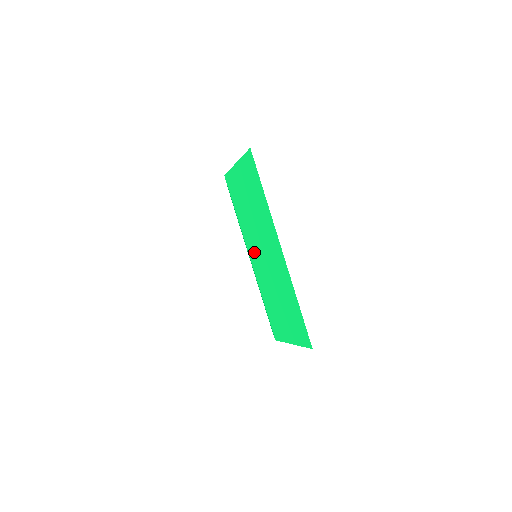
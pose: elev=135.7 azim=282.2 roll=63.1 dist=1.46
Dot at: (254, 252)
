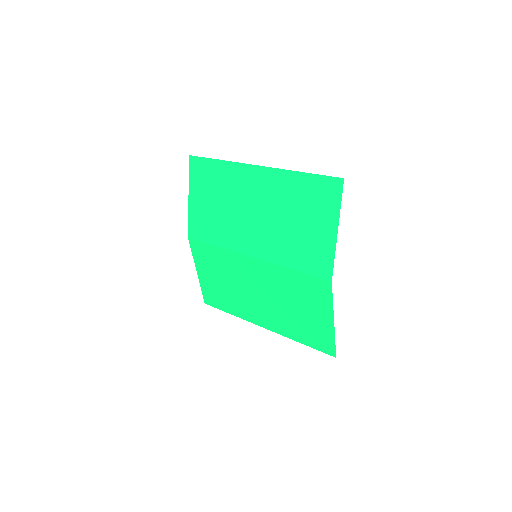
Dot at: (249, 237)
